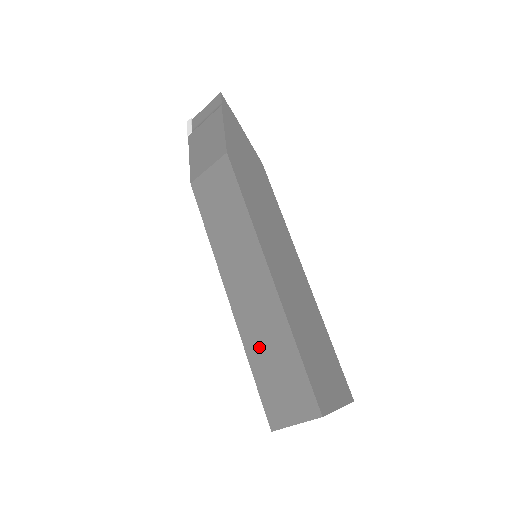
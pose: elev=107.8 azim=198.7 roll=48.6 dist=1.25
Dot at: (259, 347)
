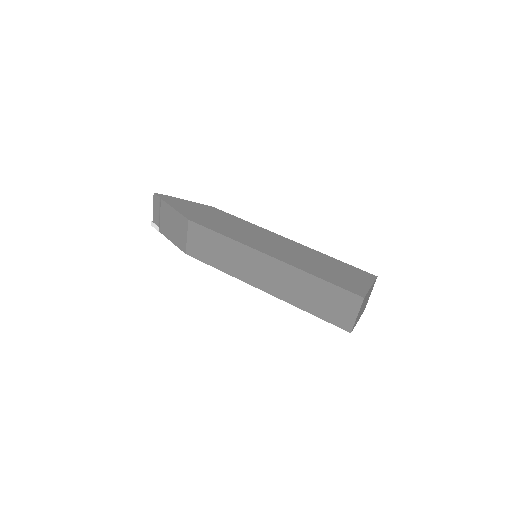
Dot at: (302, 298)
